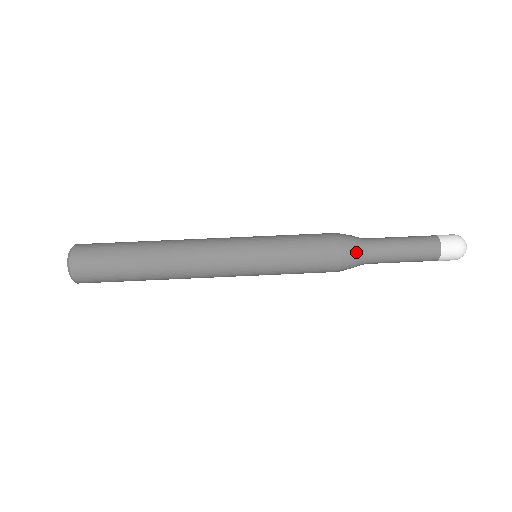
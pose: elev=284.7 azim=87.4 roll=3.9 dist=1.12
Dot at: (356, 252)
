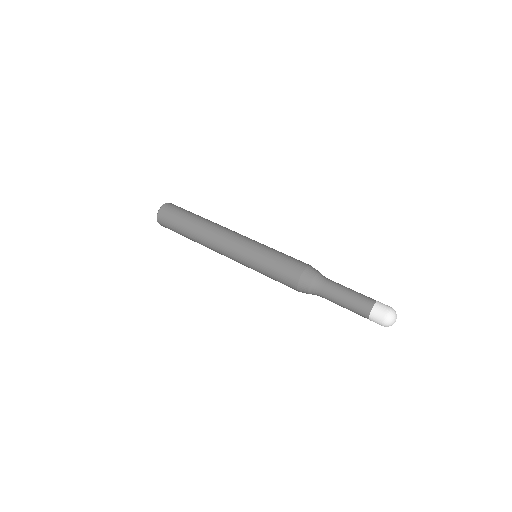
Dot at: (313, 278)
